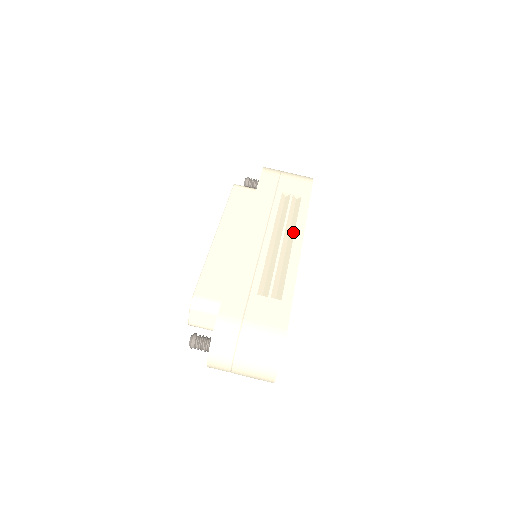
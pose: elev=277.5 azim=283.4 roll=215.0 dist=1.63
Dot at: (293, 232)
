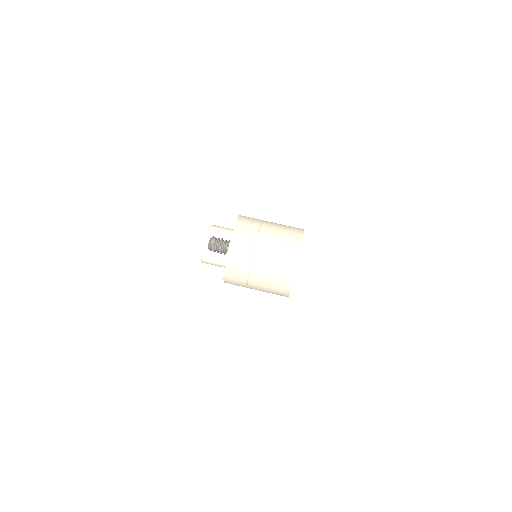
Dot at: occluded
